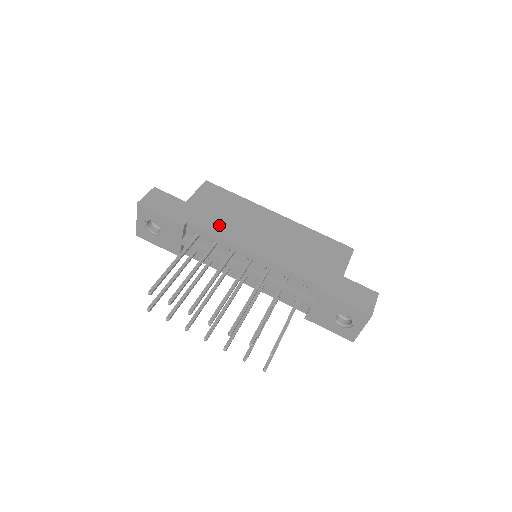
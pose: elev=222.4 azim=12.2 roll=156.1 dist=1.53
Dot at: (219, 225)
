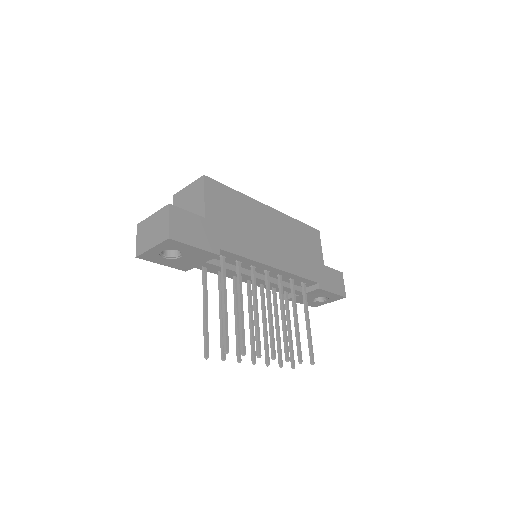
Dot at: (242, 242)
